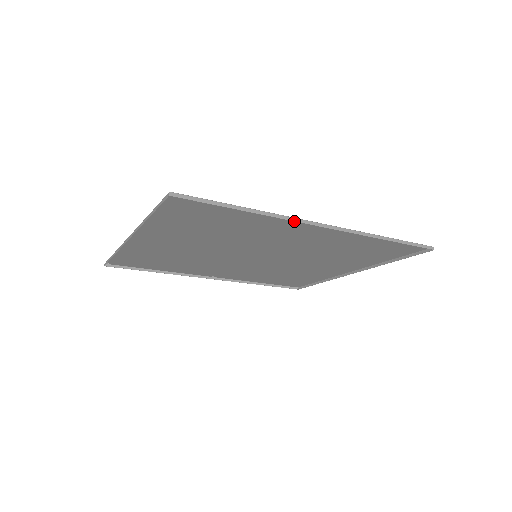
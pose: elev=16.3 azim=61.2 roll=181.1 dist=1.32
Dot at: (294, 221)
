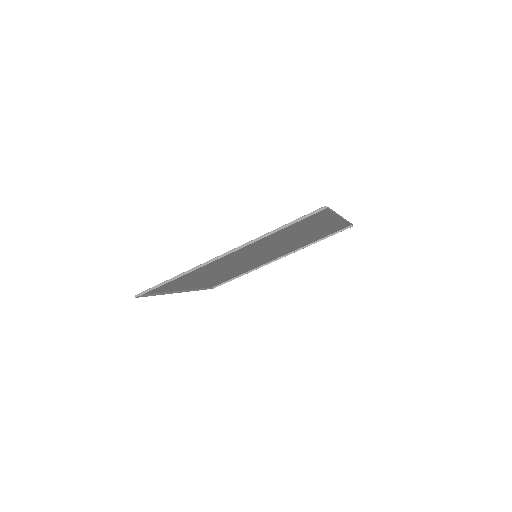
Dot at: occluded
